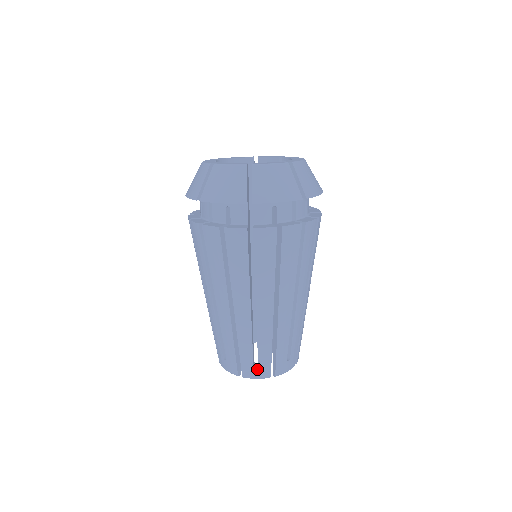
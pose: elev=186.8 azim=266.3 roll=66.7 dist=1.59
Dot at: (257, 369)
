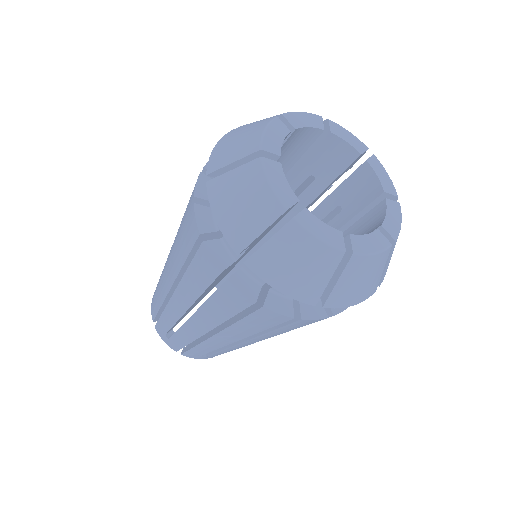
Dot at: occluded
